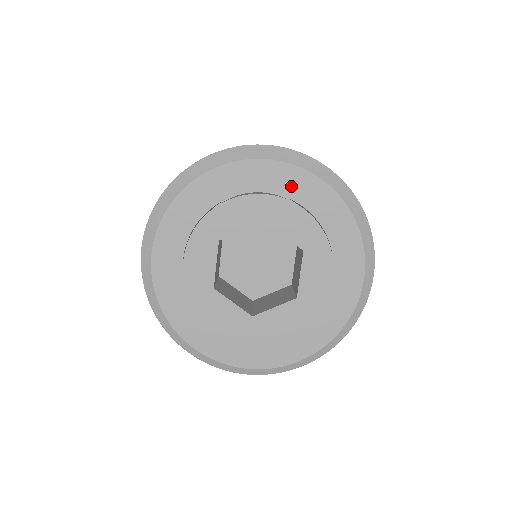
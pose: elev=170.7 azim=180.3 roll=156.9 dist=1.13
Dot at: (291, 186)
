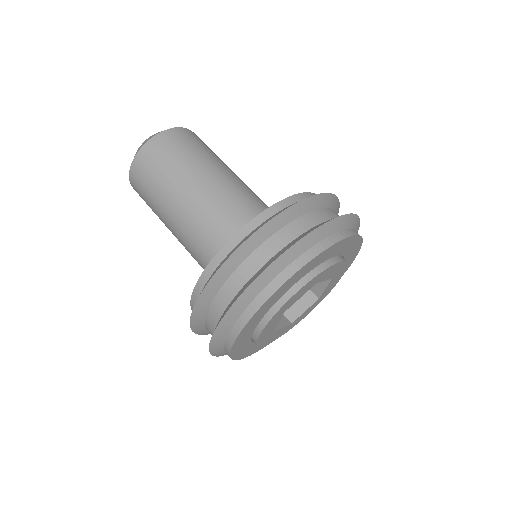
Dot at: (276, 298)
